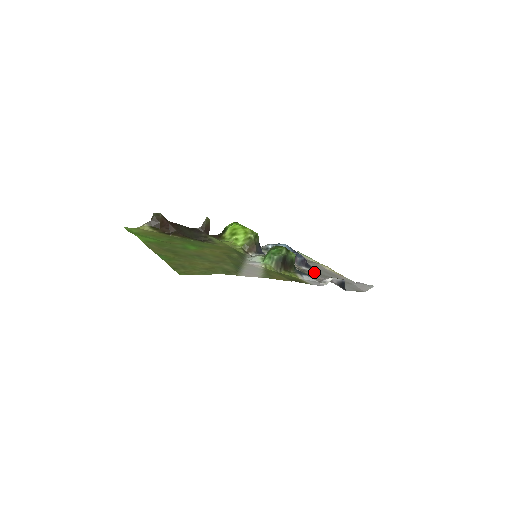
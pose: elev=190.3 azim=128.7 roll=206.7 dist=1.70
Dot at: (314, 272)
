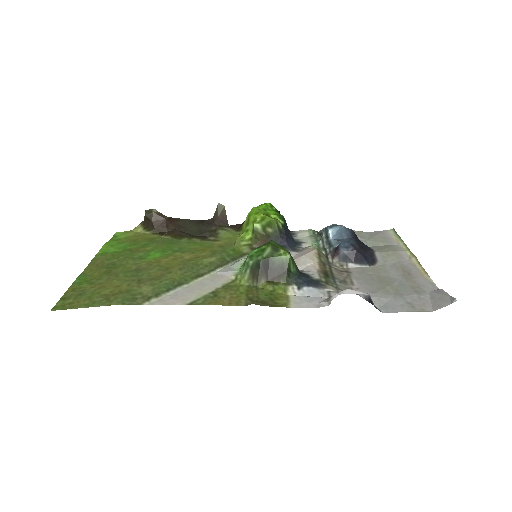
Dot at: (366, 271)
